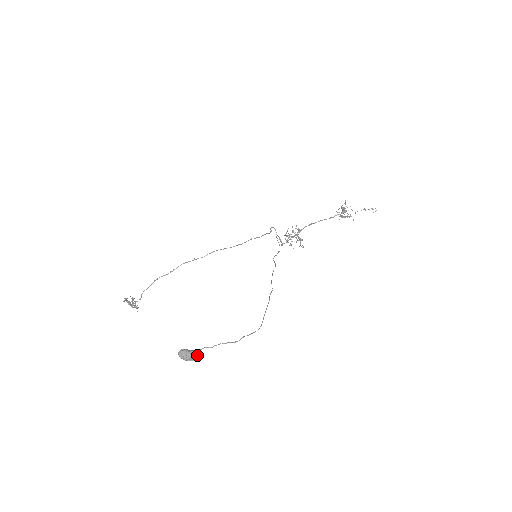
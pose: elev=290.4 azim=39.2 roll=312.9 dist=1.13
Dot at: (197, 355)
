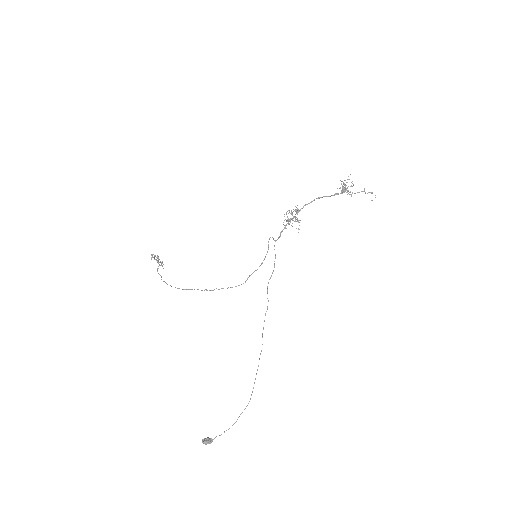
Dot at: (212, 441)
